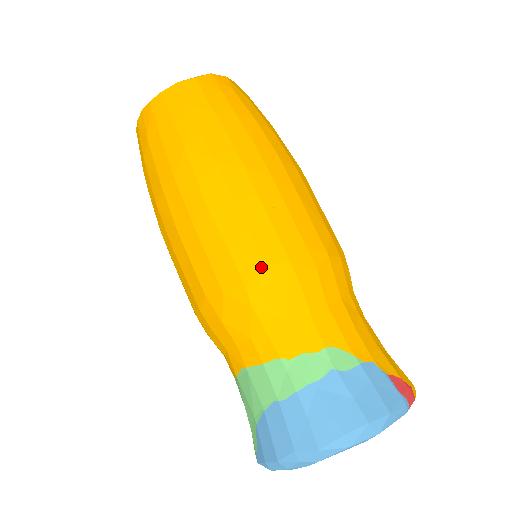
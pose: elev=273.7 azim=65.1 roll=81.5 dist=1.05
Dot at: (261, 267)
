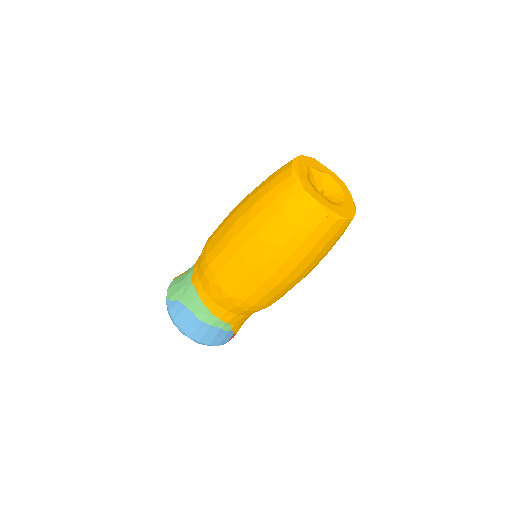
Dot at: (243, 300)
